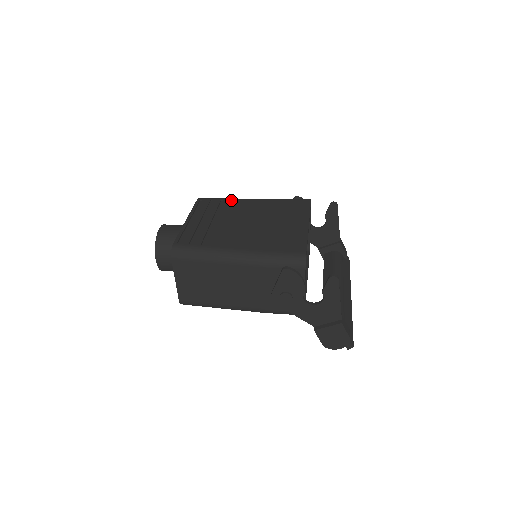
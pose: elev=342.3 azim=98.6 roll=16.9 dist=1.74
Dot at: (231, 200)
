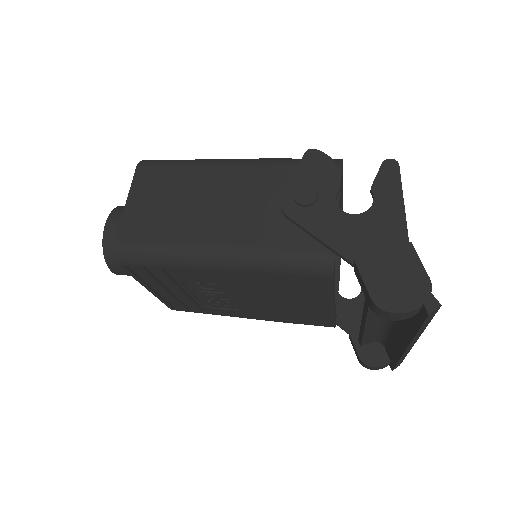
Dot at: occluded
